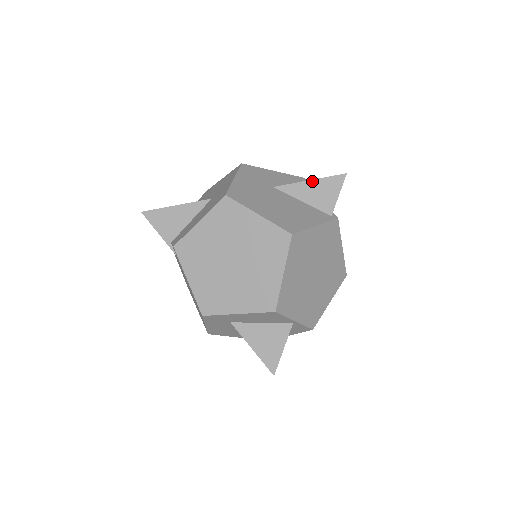
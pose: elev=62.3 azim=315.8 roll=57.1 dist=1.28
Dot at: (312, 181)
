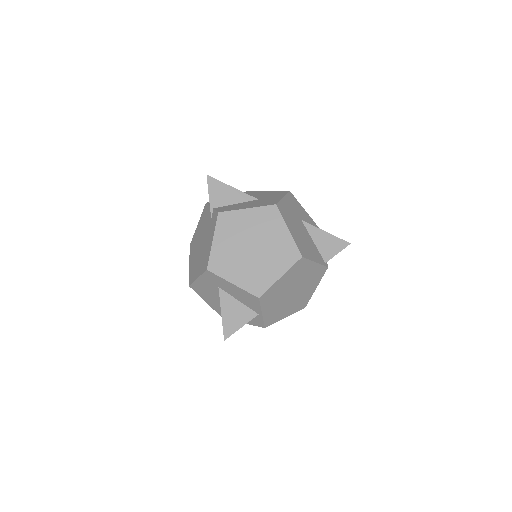
Dot at: (327, 233)
